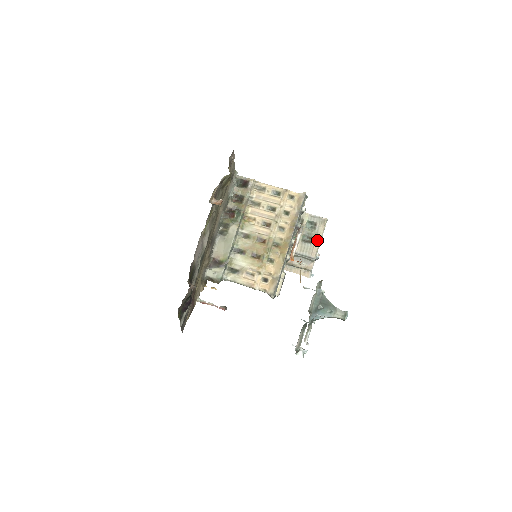
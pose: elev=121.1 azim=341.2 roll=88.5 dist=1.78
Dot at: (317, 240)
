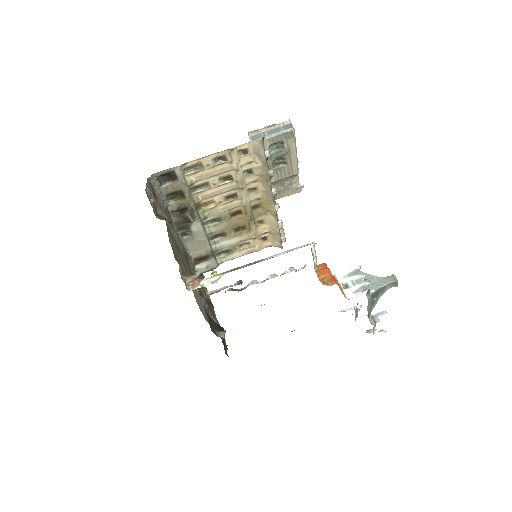
Dot at: (292, 157)
